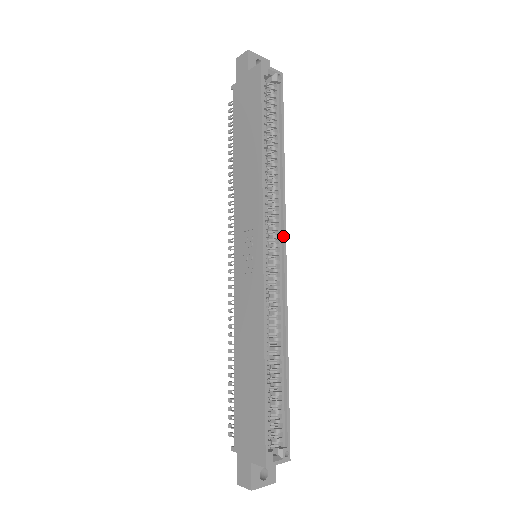
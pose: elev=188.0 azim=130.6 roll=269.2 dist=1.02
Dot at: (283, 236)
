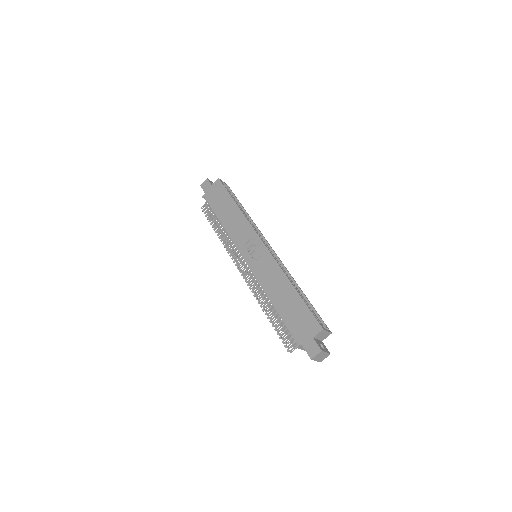
Dot at: (266, 241)
